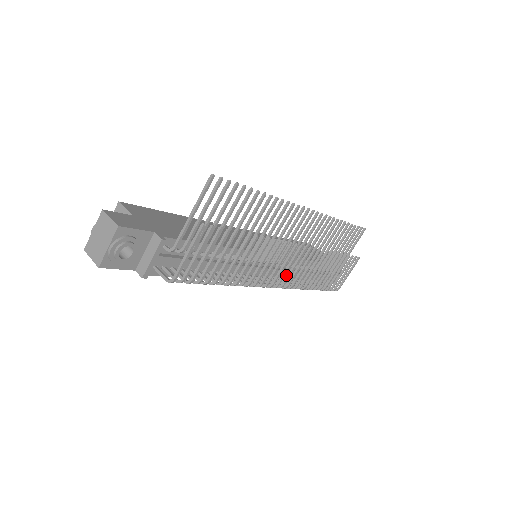
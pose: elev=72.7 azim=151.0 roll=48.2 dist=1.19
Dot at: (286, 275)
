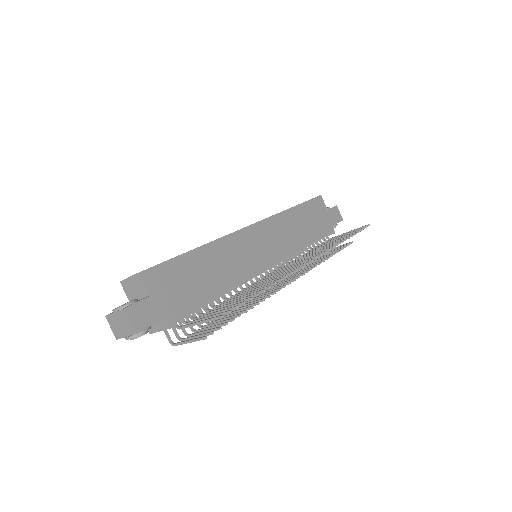
Dot at: occluded
